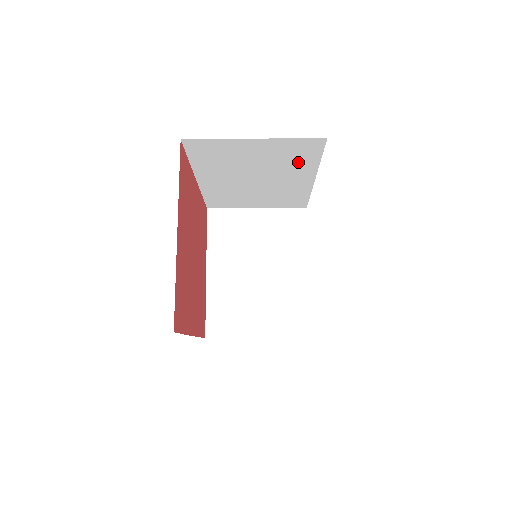
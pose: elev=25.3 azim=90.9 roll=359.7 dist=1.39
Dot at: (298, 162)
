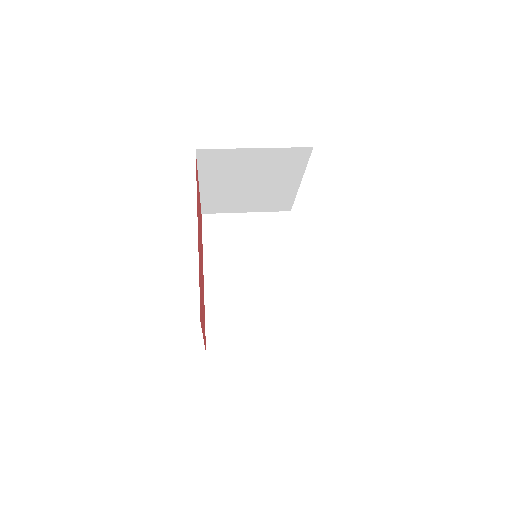
Dot at: occluded
